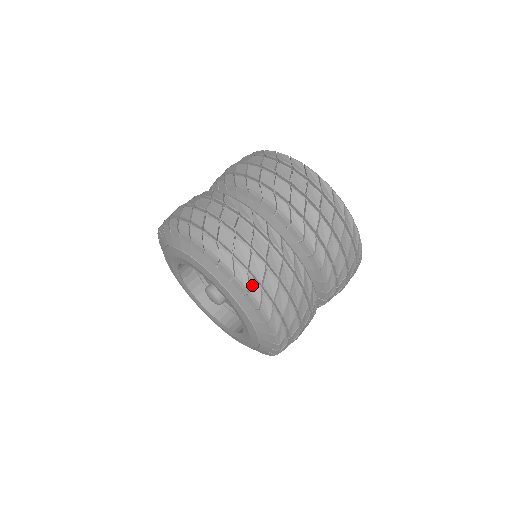
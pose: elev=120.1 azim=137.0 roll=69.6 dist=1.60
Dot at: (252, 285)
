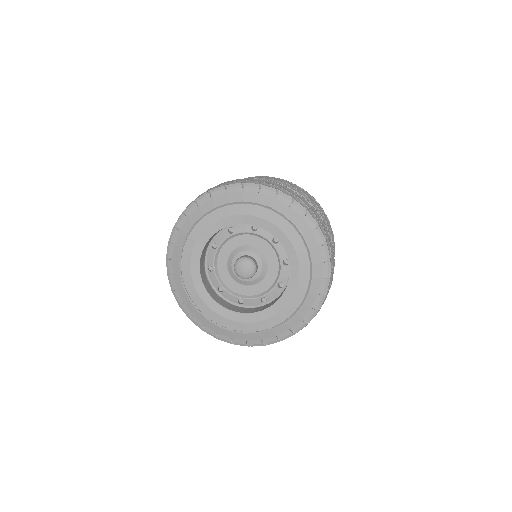
Dot at: (224, 185)
